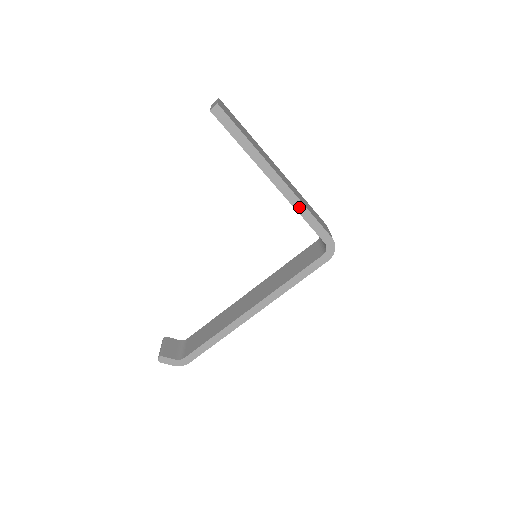
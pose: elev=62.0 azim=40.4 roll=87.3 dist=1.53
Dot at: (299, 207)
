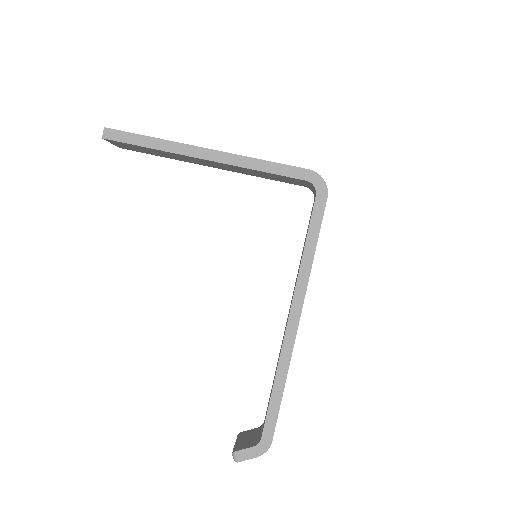
Dot at: (249, 164)
